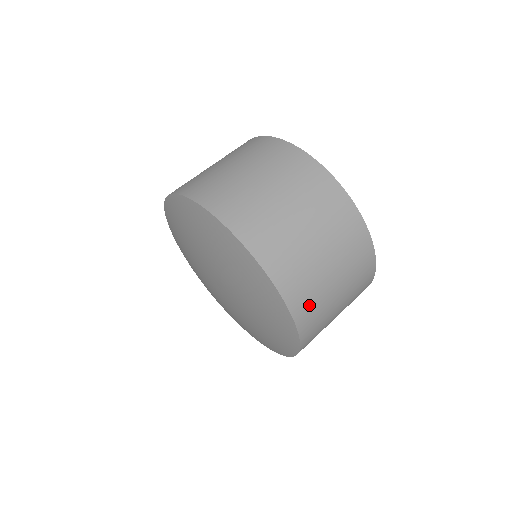
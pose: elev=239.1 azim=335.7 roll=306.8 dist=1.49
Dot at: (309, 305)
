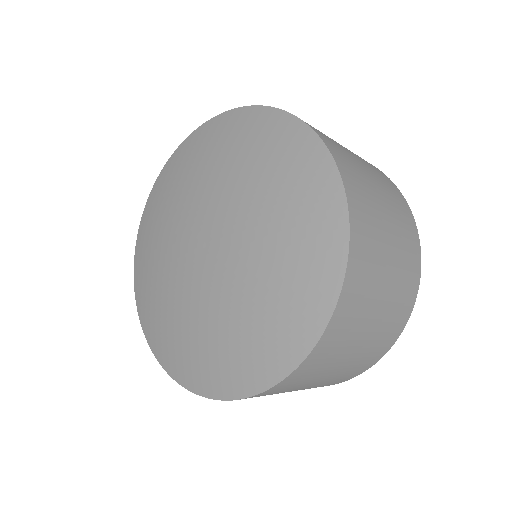
Dot at: (302, 377)
